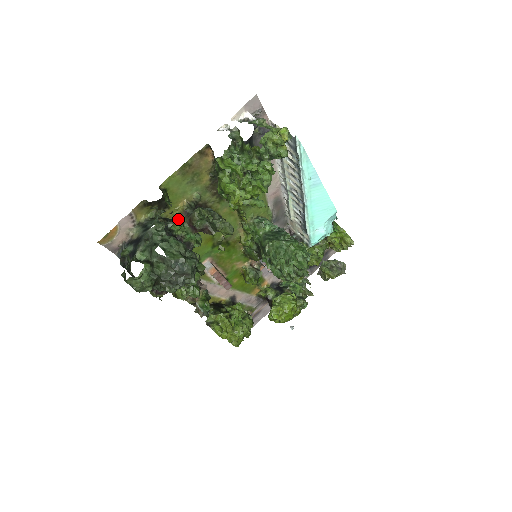
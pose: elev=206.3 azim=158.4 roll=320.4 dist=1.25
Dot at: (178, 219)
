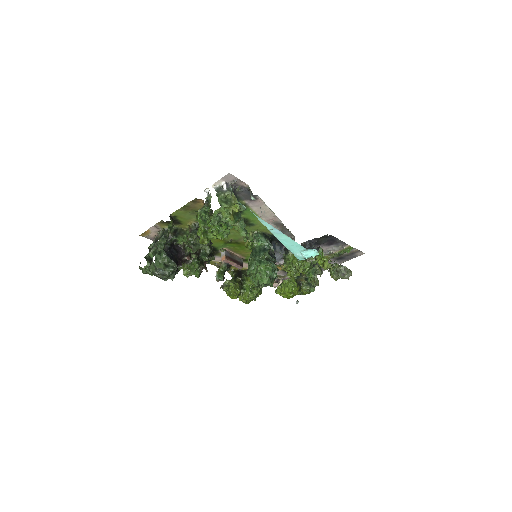
Dot at: (187, 232)
